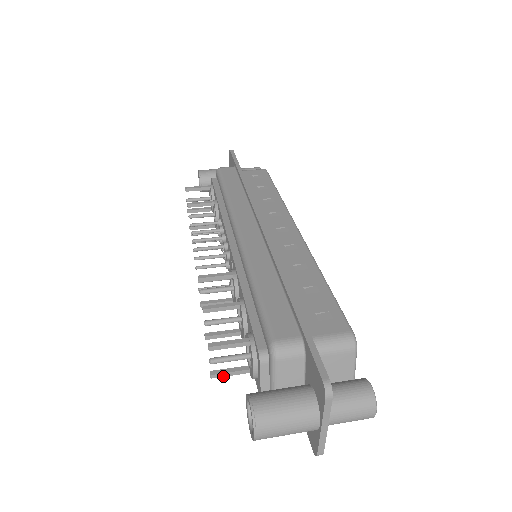
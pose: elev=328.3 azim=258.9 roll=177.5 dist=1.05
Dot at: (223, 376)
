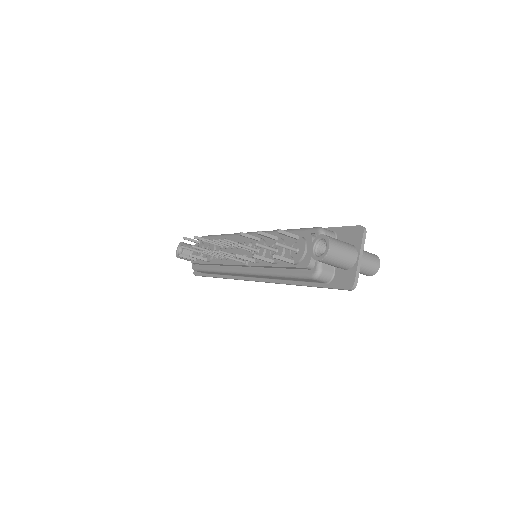
Dot at: (280, 259)
